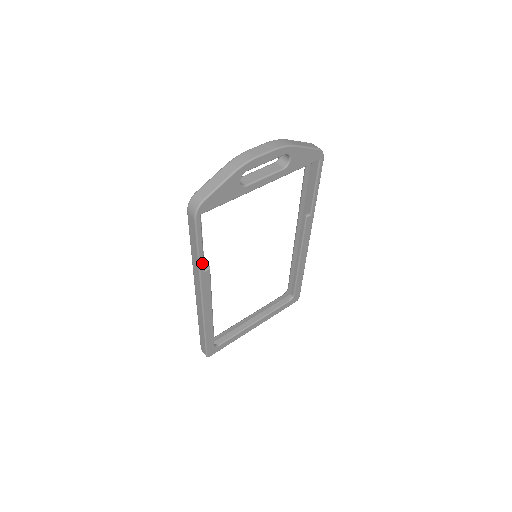
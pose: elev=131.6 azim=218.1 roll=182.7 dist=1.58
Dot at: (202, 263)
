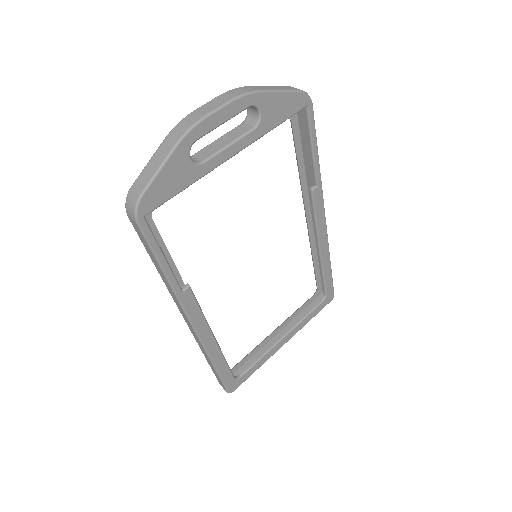
Dot at: (174, 282)
